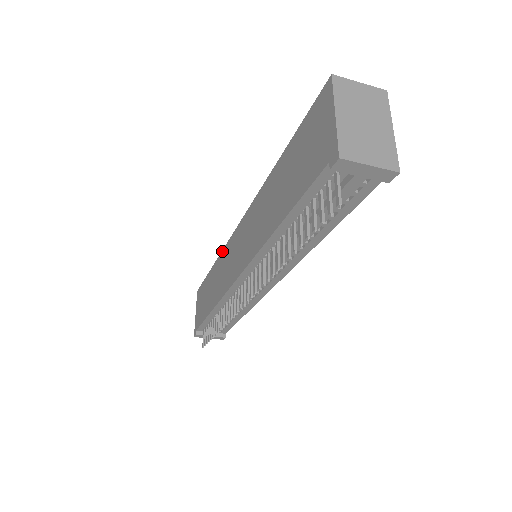
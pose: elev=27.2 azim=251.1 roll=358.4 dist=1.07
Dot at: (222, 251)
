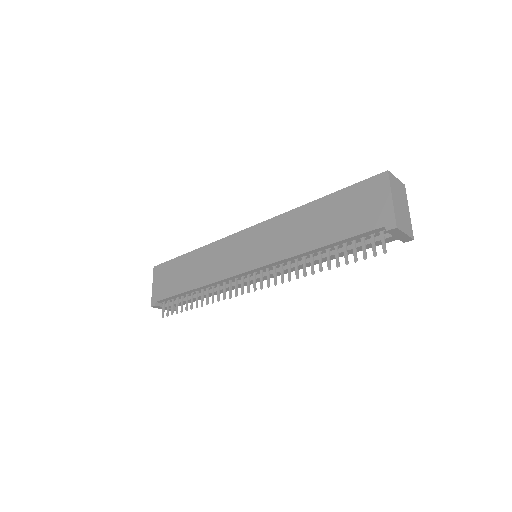
Dot at: (212, 243)
